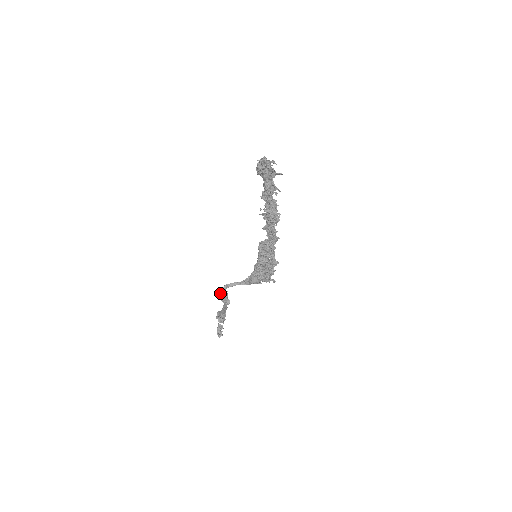
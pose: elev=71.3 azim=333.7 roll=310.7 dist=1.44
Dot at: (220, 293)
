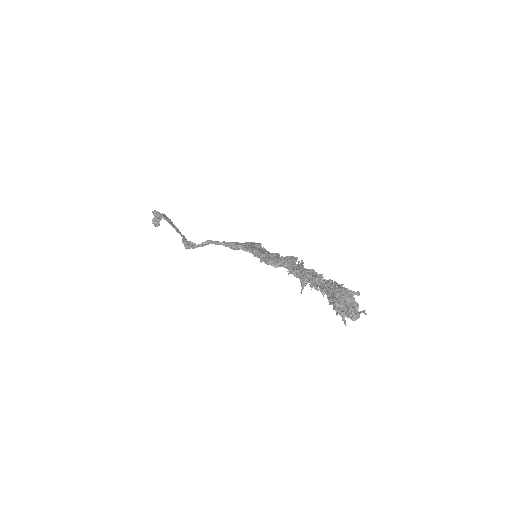
Dot at: (186, 247)
